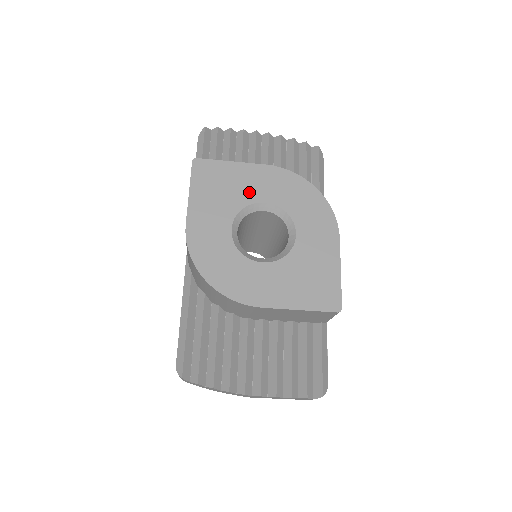
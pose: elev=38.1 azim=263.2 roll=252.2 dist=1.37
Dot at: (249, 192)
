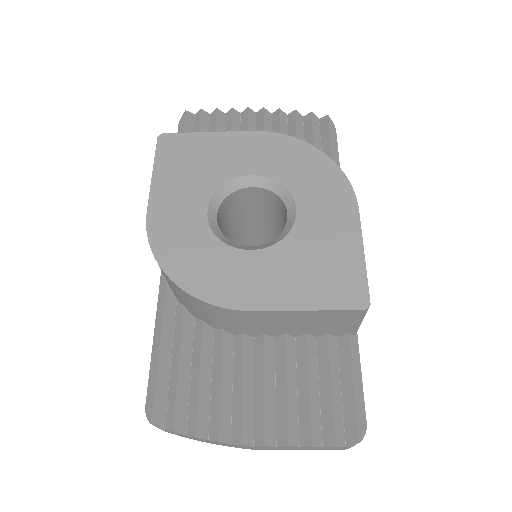
Dot at: (231, 165)
